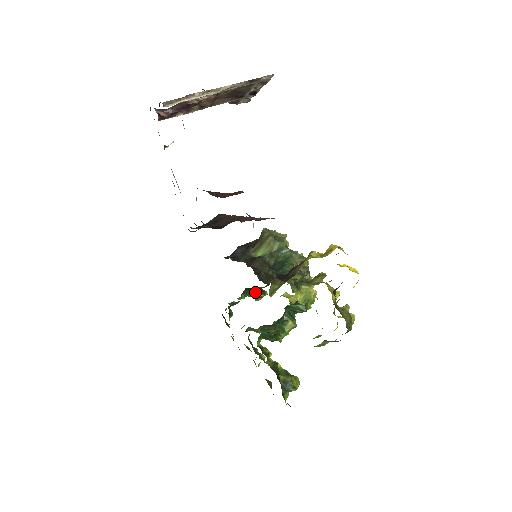
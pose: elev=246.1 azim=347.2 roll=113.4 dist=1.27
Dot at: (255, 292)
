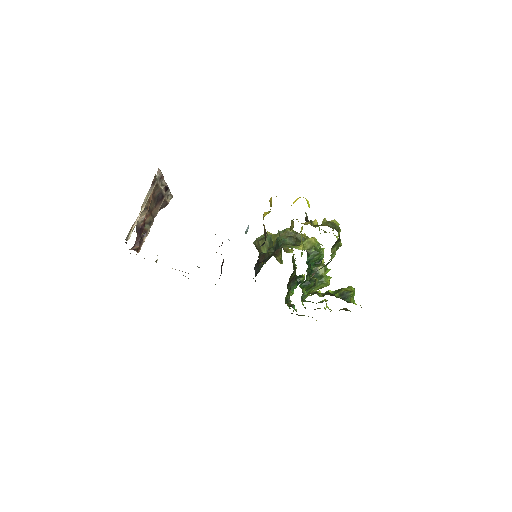
Dot at: (295, 282)
